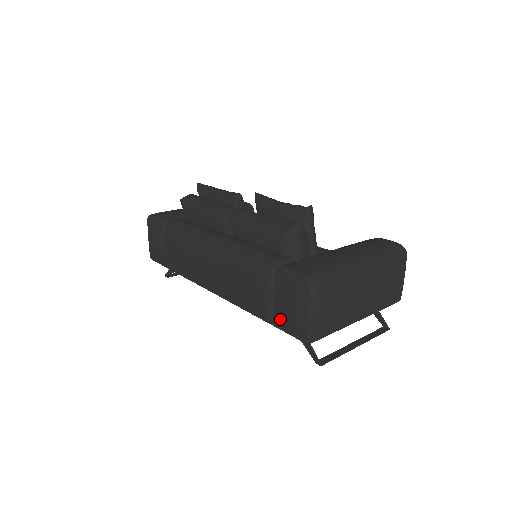
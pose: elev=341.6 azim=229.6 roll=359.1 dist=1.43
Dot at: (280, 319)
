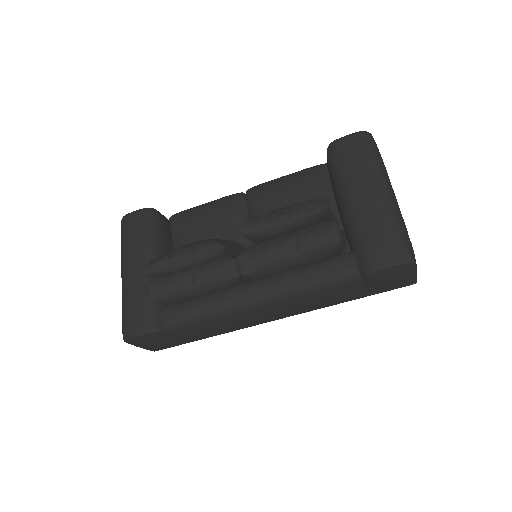
Dot at: (380, 291)
